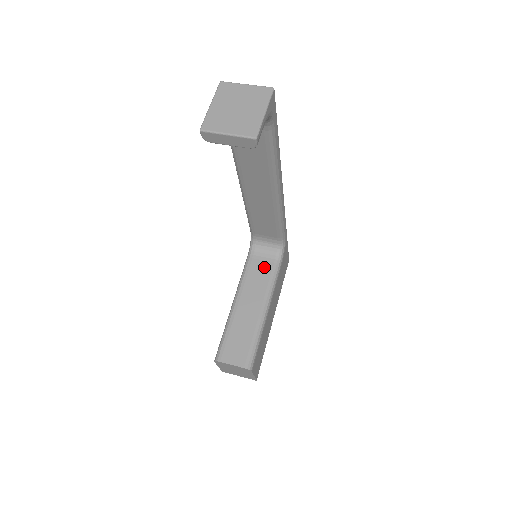
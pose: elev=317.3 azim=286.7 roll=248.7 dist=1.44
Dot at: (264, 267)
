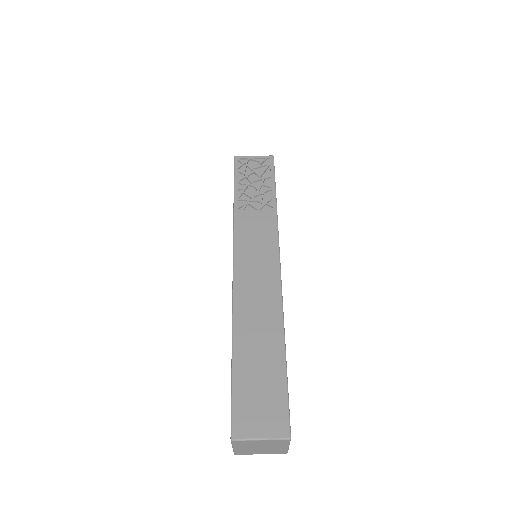
Dot at: occluded
